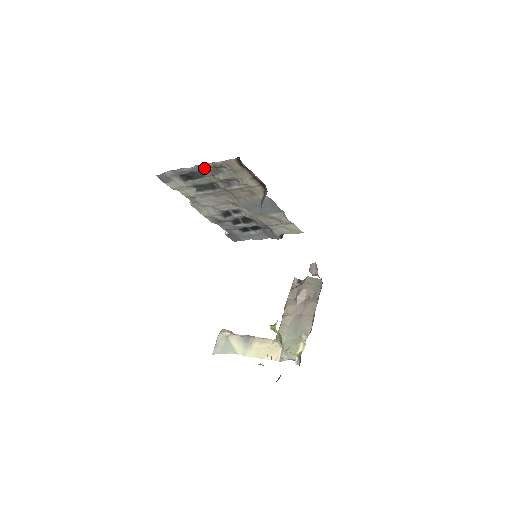
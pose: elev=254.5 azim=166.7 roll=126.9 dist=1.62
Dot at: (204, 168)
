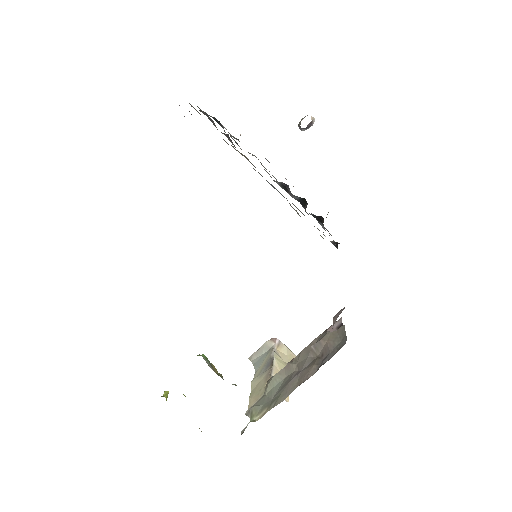
Dot at: occluded
